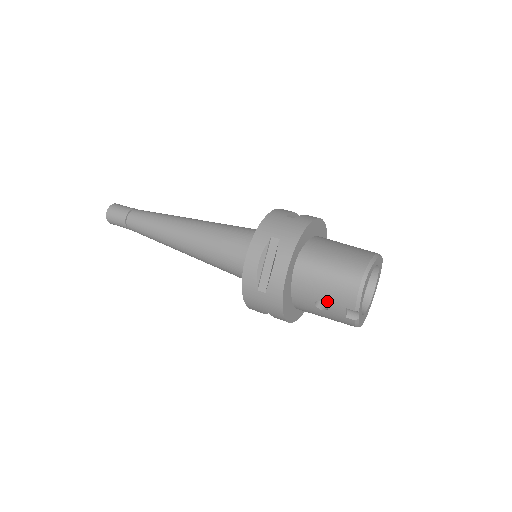
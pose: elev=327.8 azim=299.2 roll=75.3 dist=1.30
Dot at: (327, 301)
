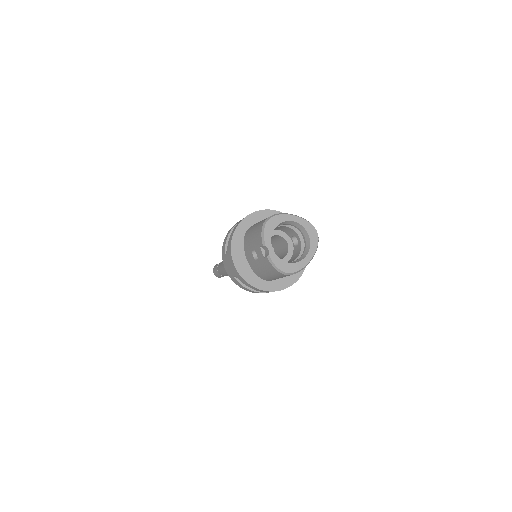
Dot at: (254, 248)
